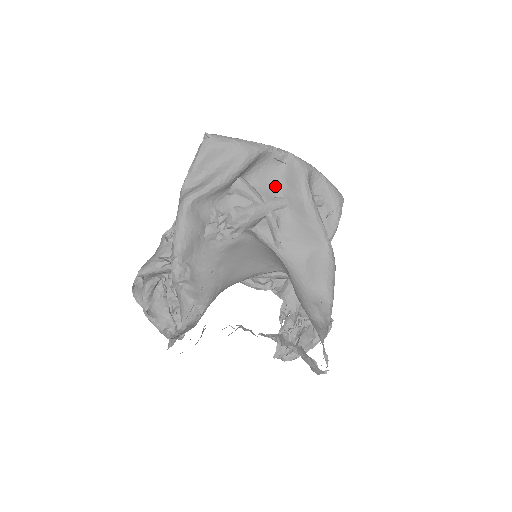
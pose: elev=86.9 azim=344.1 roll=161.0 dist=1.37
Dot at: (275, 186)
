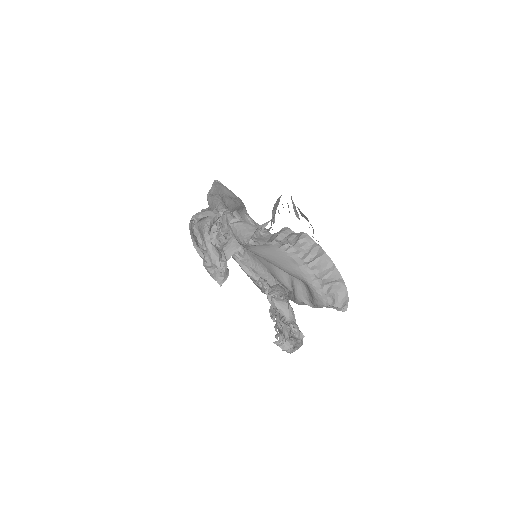
Dot at: occluded
